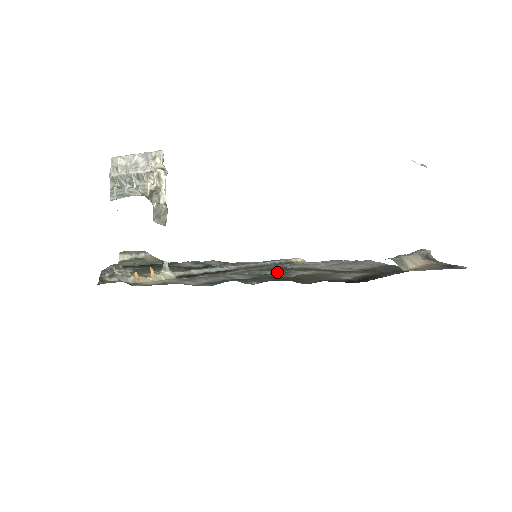
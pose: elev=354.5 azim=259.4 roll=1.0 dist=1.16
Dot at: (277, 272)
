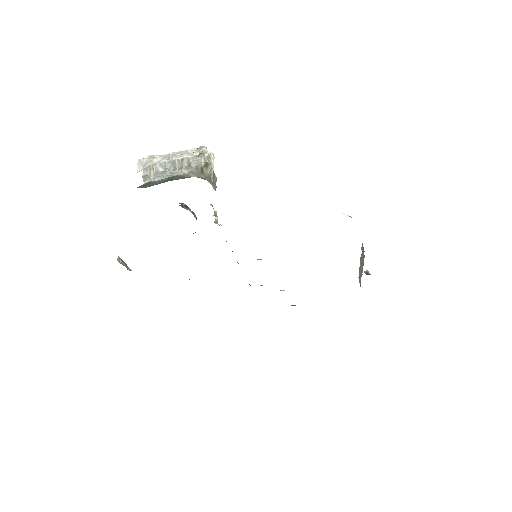
Dot at: occluded
